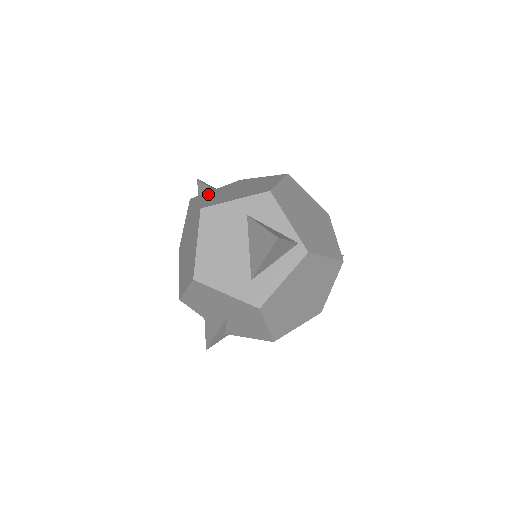
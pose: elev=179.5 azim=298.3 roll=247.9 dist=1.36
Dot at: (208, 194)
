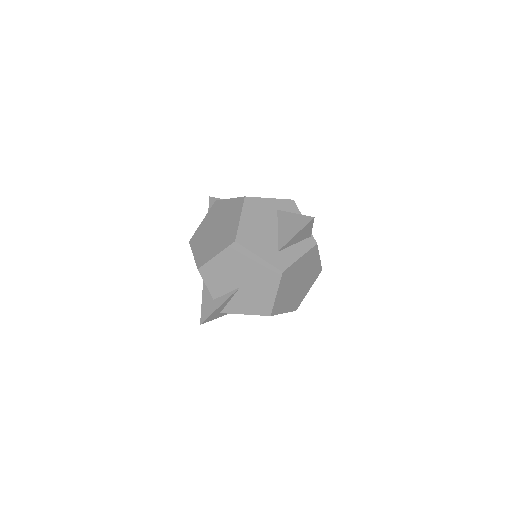
Dot at: occluded
